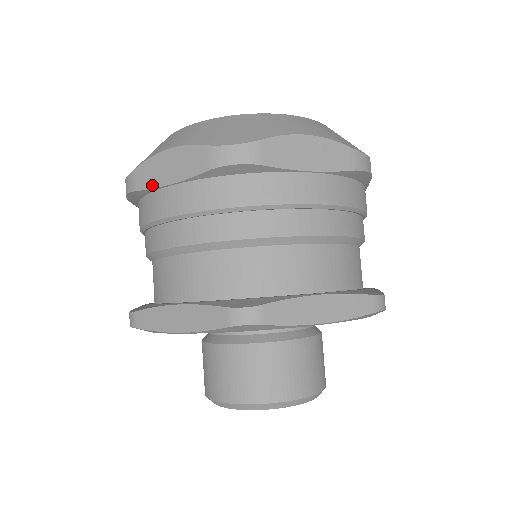
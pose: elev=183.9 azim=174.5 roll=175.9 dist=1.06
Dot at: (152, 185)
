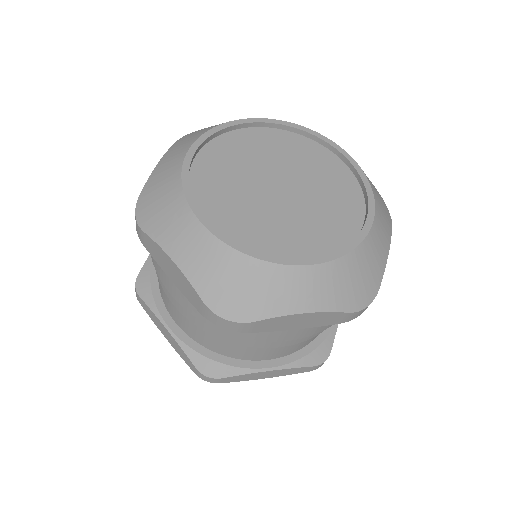
Dot at: (156, 260)
